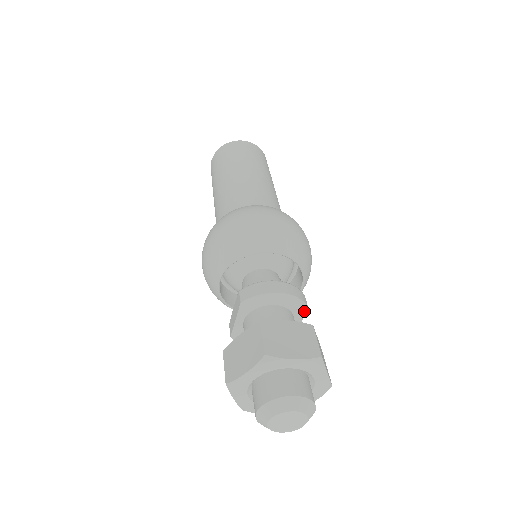
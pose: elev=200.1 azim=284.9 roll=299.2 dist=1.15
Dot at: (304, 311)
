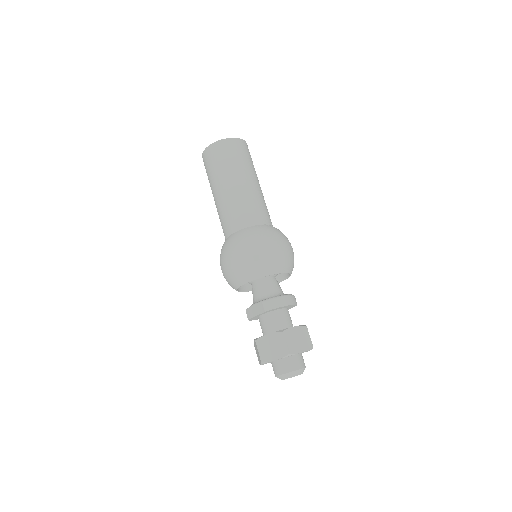
Dot at: (294, 306)
